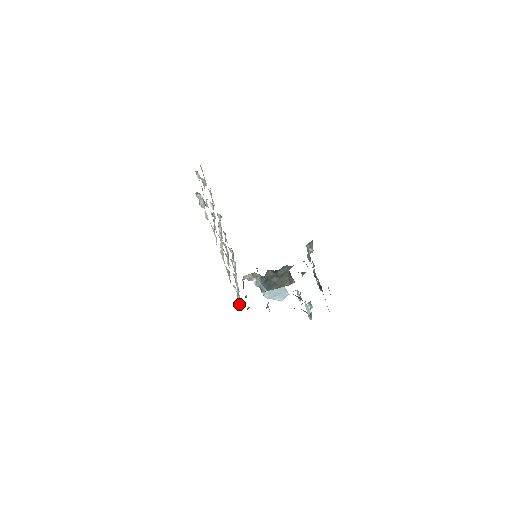
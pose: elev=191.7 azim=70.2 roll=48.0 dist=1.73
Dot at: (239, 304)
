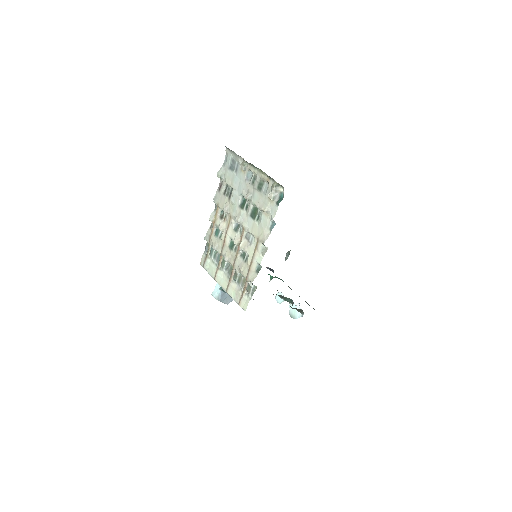
Dot at: (248, 301)
